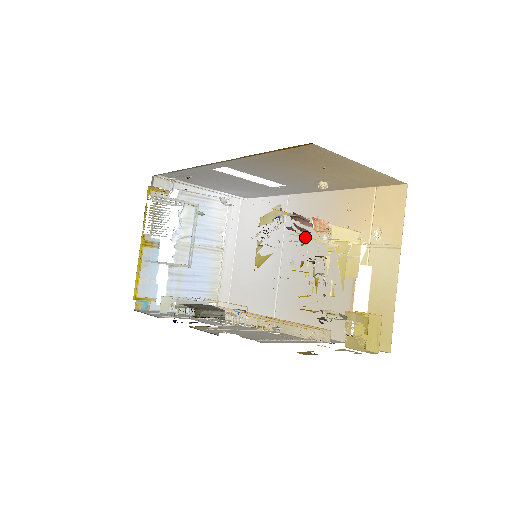
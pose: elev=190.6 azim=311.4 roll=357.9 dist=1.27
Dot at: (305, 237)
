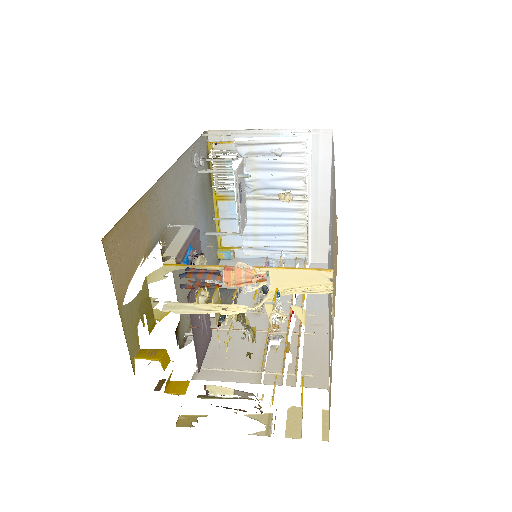
Dot at: (175, 311)
